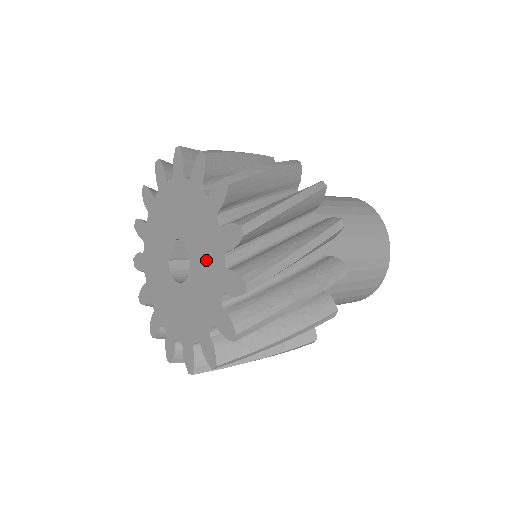
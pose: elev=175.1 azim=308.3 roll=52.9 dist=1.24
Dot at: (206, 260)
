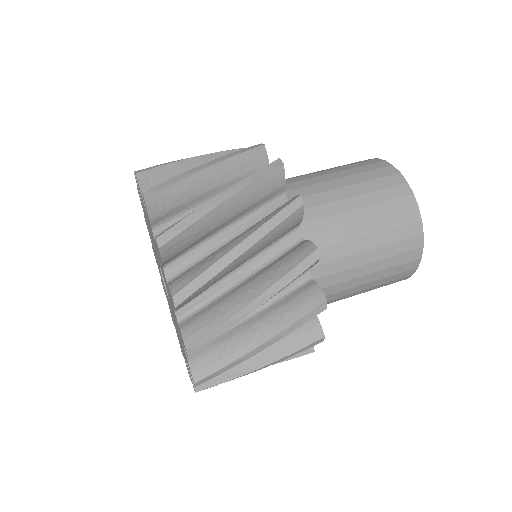
Dot at: (175, 320)
